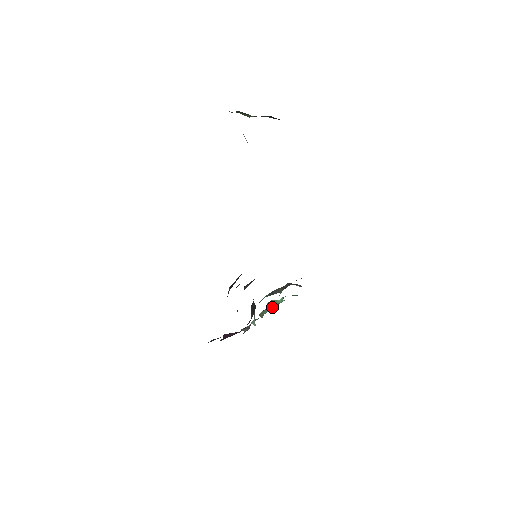
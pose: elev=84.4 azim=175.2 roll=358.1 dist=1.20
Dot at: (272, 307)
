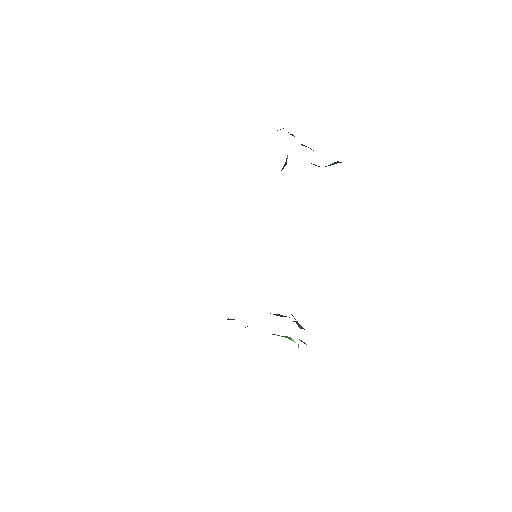
Dot at: (277, 335)
